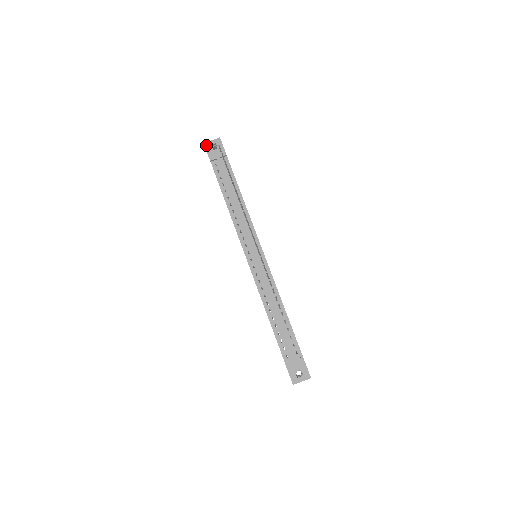
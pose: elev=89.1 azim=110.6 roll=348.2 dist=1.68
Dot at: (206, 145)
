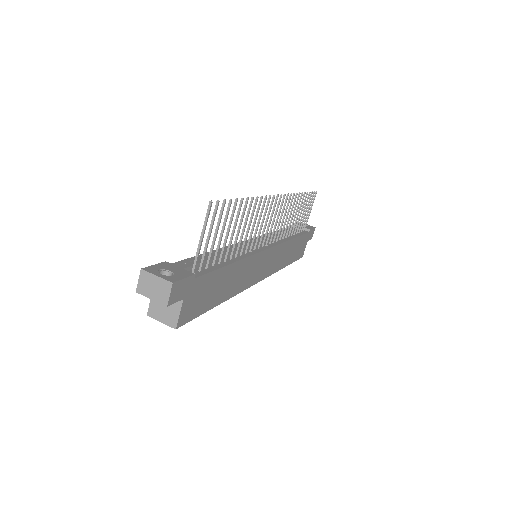
Dot at: occluded
